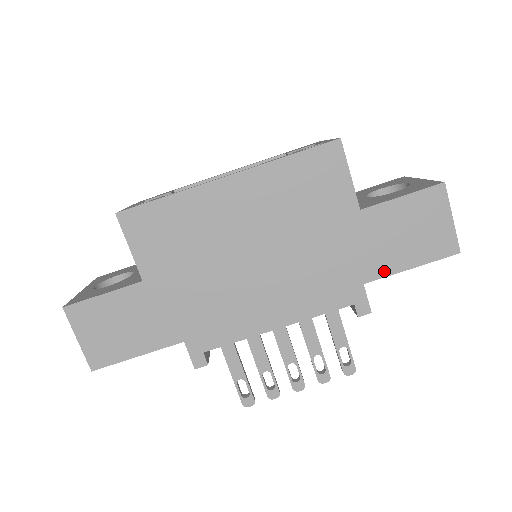
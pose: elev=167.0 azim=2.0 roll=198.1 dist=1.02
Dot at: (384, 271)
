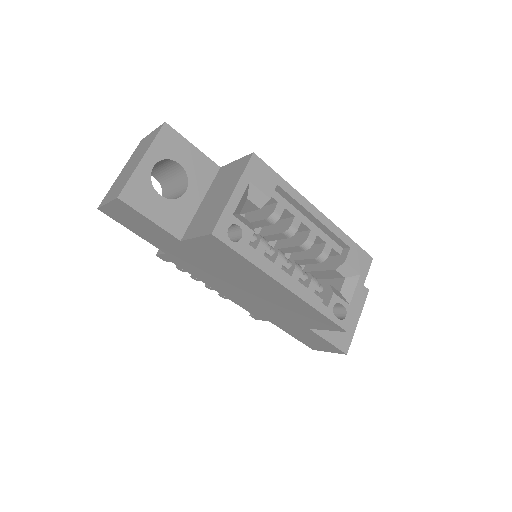
Dot at: (282, 328)
